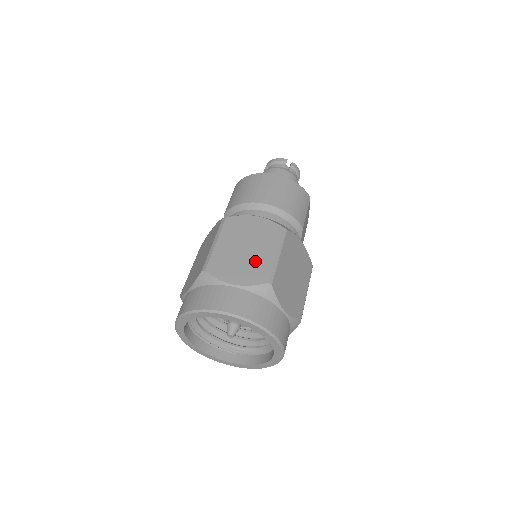
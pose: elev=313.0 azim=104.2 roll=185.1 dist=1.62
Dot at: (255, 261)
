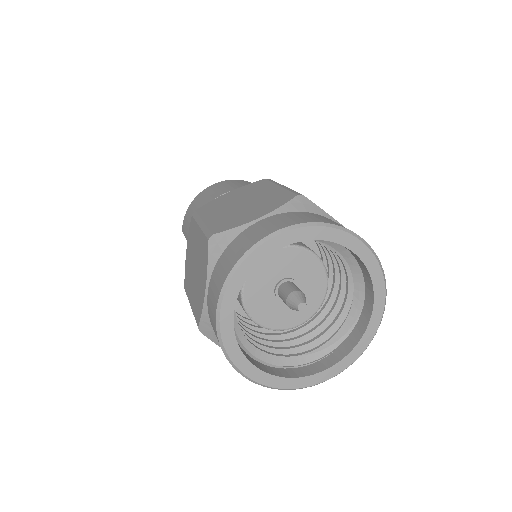
Dot at: (263, 199)
